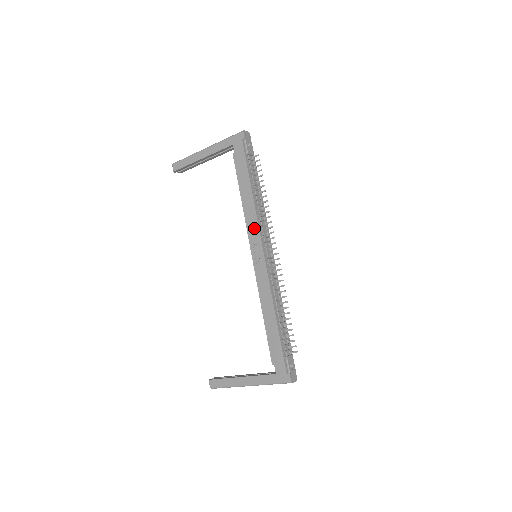
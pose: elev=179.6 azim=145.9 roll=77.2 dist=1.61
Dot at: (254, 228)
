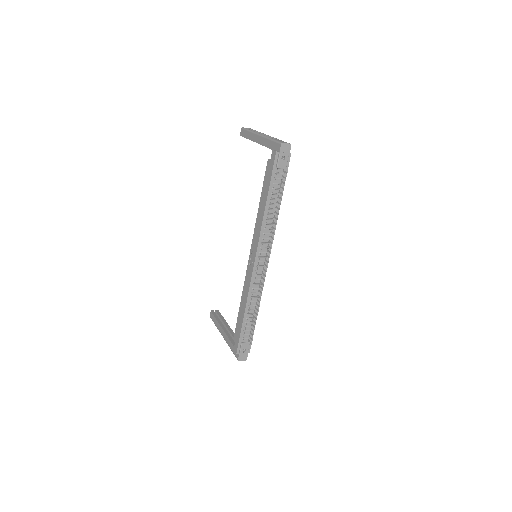
Dot at: (257, 237)
